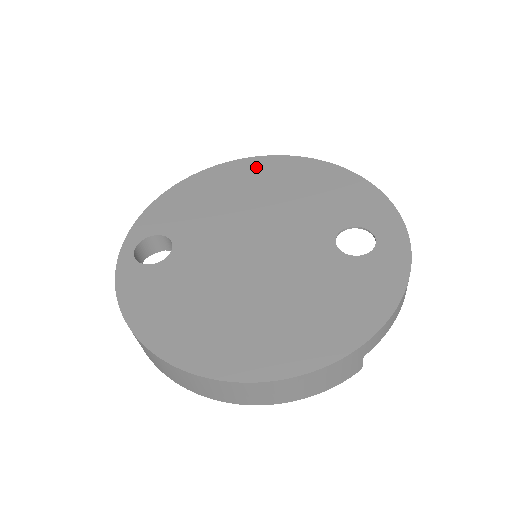
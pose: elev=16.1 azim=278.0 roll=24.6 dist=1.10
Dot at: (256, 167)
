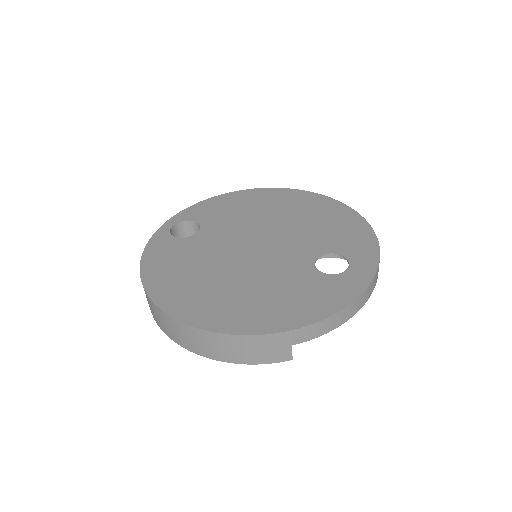
Dot at: (291, 196)
